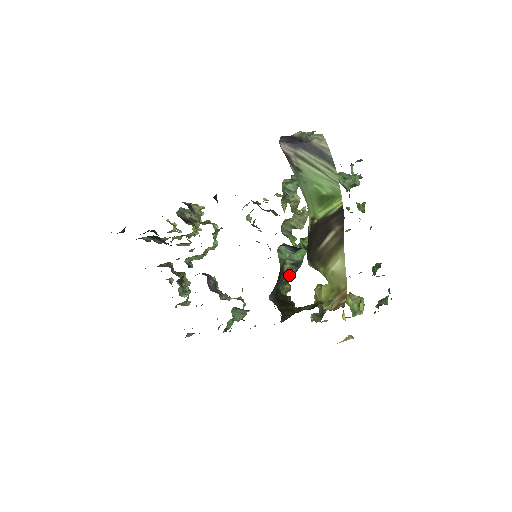
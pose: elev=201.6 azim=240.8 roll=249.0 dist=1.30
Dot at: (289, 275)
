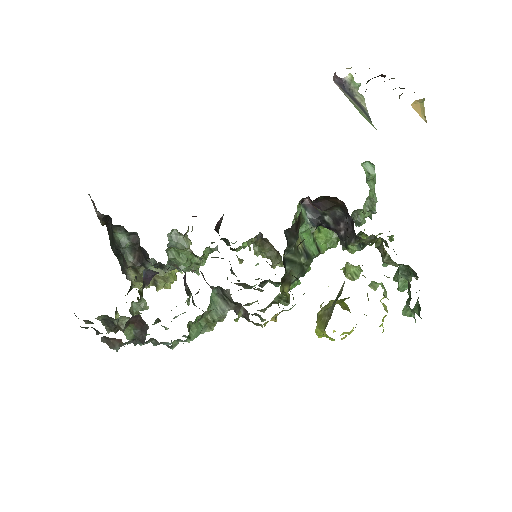
Dot at: (298, 259)
